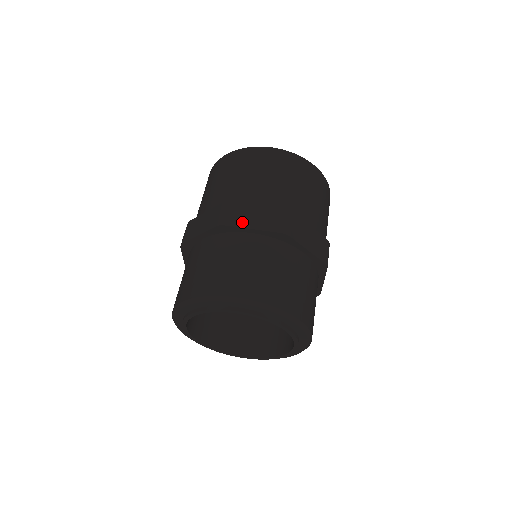
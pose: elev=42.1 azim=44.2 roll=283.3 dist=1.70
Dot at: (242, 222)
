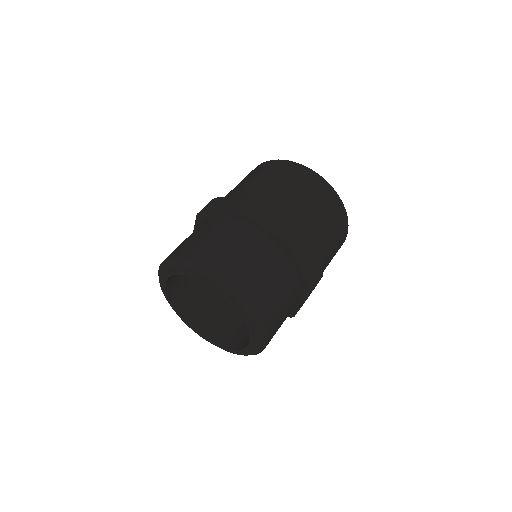
Dot at: (300, 258)
